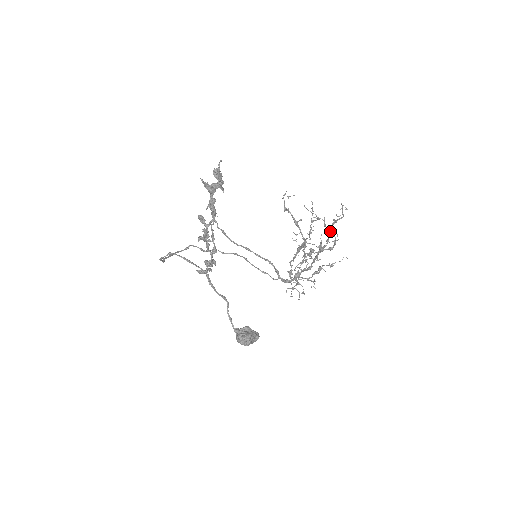
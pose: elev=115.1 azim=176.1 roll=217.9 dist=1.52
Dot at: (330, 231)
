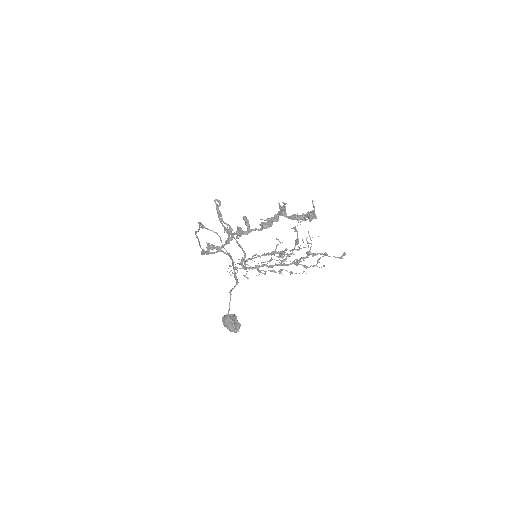
Dot at: occluded
